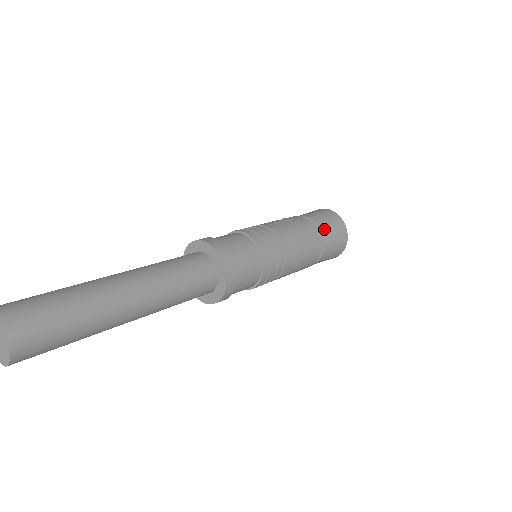
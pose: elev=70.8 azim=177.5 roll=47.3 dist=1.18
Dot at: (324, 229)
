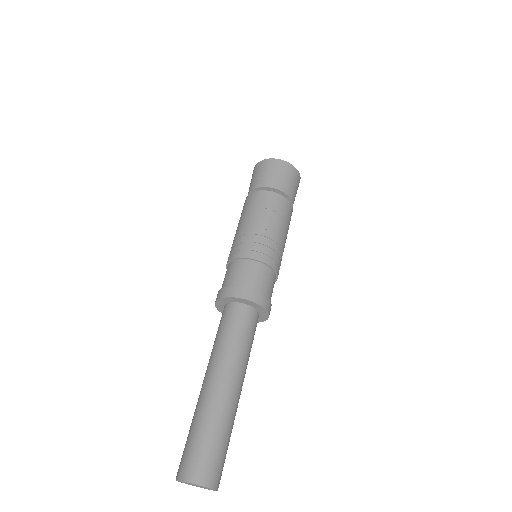
Dot at: (292, 196)
